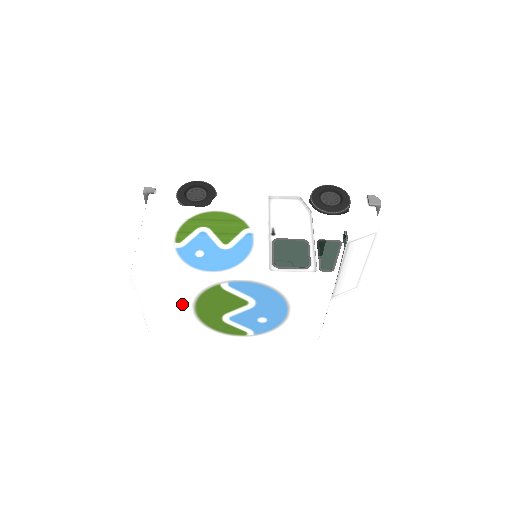
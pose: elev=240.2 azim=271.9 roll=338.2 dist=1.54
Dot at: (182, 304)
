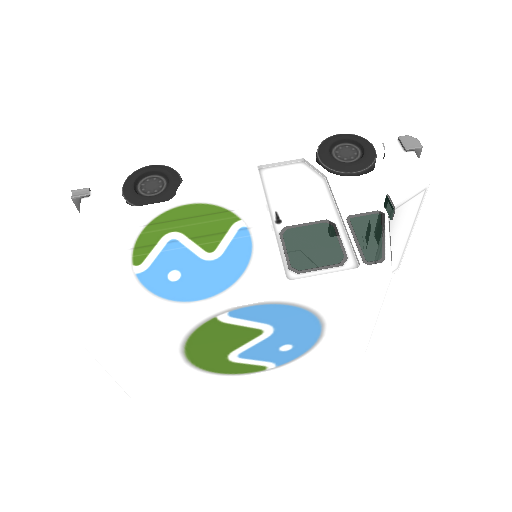
Dot at: (164, 354)
